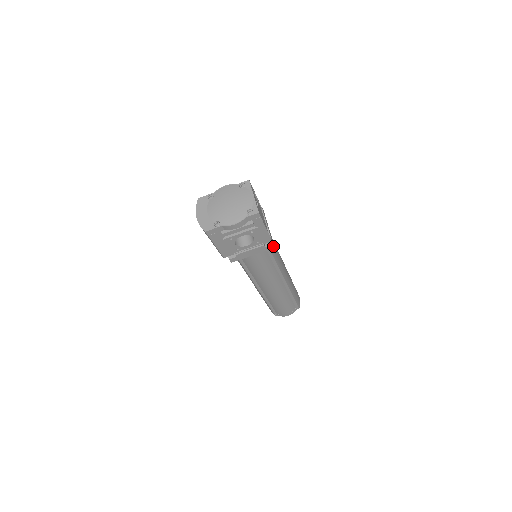
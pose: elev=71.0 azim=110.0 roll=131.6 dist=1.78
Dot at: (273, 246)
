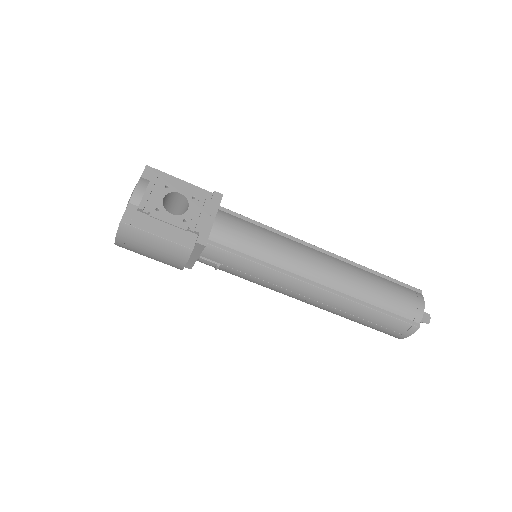
Dot at: (218, 194)
